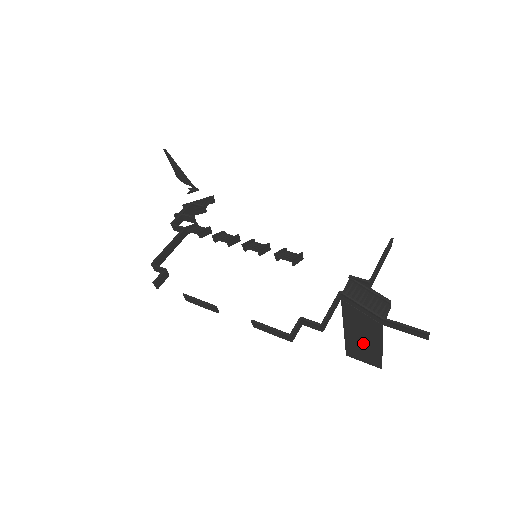
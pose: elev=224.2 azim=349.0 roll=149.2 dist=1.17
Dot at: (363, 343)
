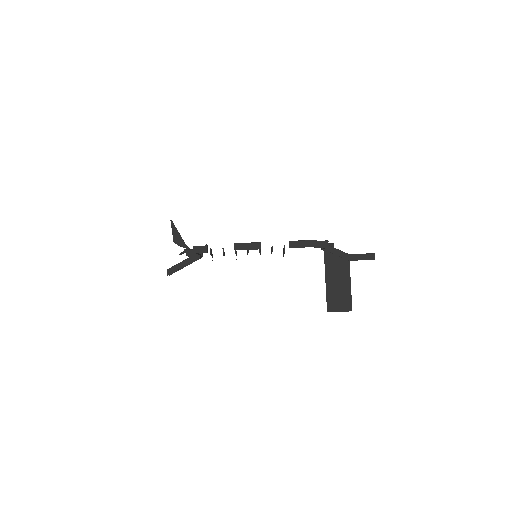
Dot at: (338, 288)
